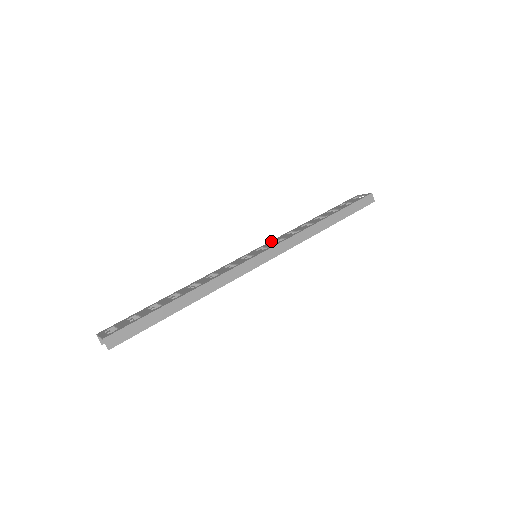
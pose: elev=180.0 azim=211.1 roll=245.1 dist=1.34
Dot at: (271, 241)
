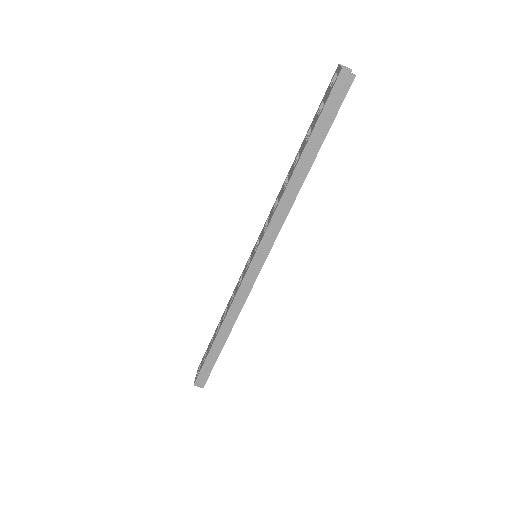
Dot at: (265, 222)
